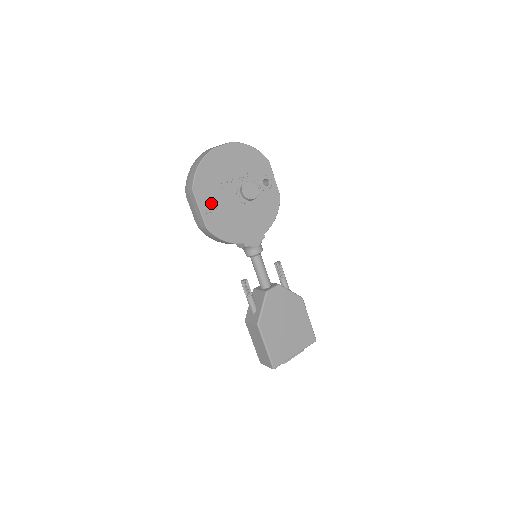
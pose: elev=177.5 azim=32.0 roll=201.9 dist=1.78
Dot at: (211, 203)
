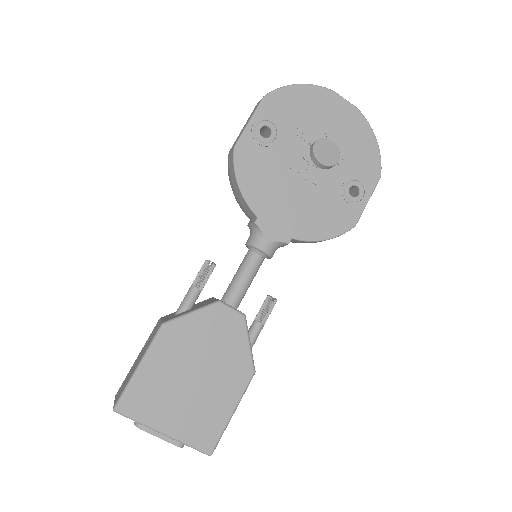
Dot at: (269, 135)
